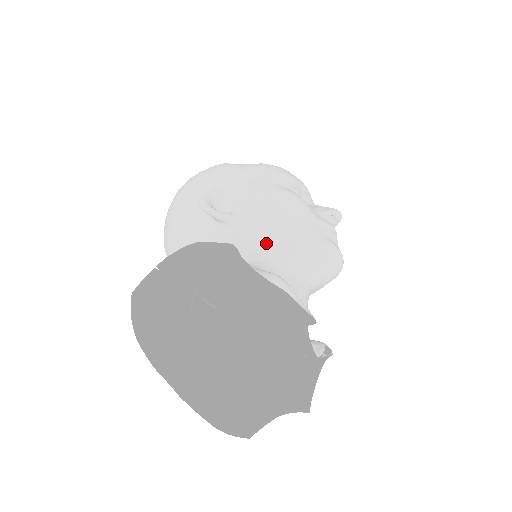
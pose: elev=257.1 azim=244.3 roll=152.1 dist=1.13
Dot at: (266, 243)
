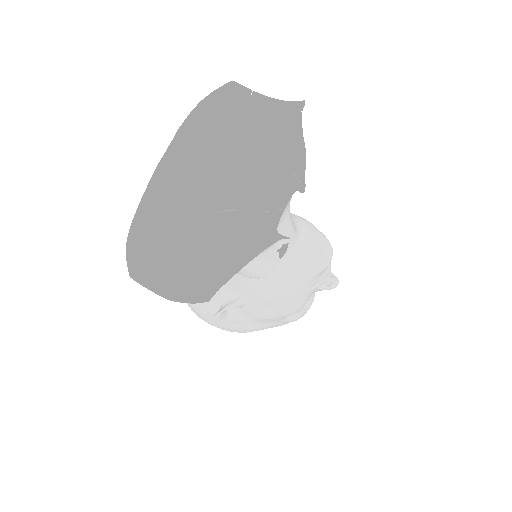
Dot at: occluded
